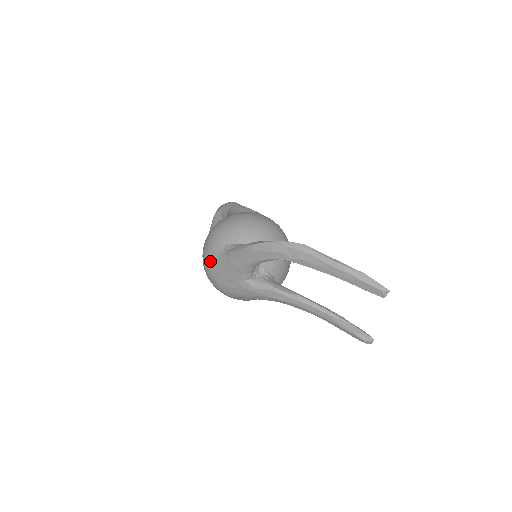
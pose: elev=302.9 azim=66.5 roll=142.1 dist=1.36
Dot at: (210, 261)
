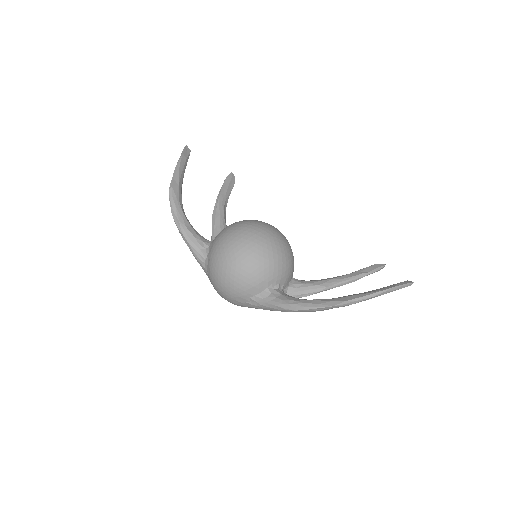
Dot at: (238, 305)
